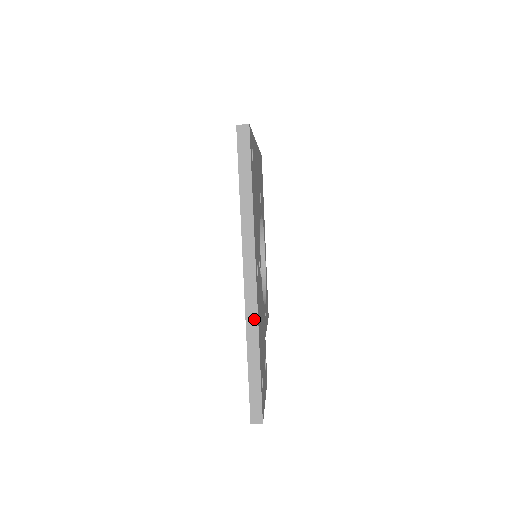
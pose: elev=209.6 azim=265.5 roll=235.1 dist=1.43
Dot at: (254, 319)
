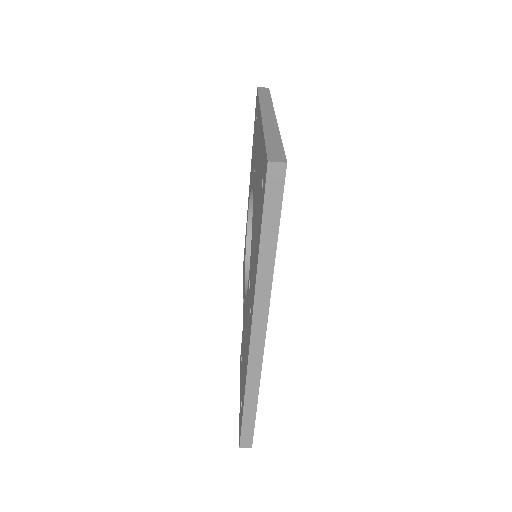
Dot at: (257, 371)
